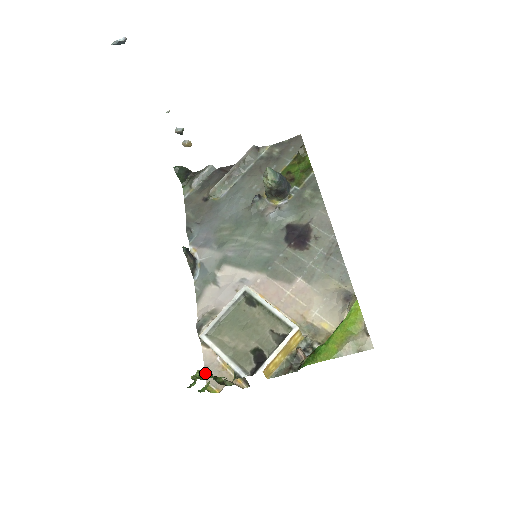
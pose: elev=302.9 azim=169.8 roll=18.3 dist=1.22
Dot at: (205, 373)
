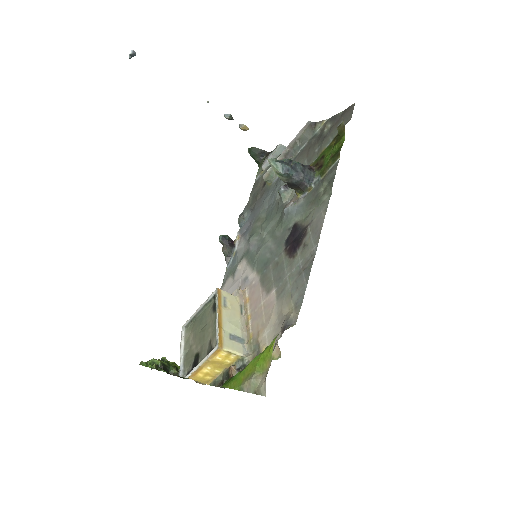
Dot at: (155, 362)
